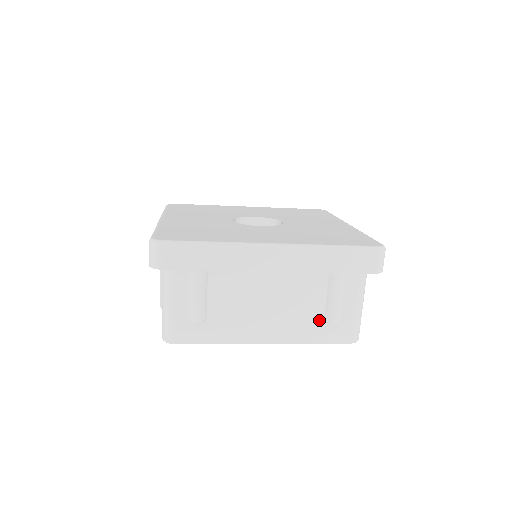
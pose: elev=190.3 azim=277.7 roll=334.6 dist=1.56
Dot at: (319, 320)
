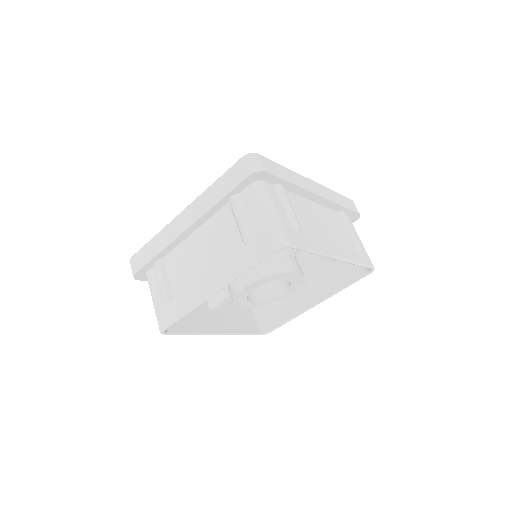
Dot at: (240, 247)
